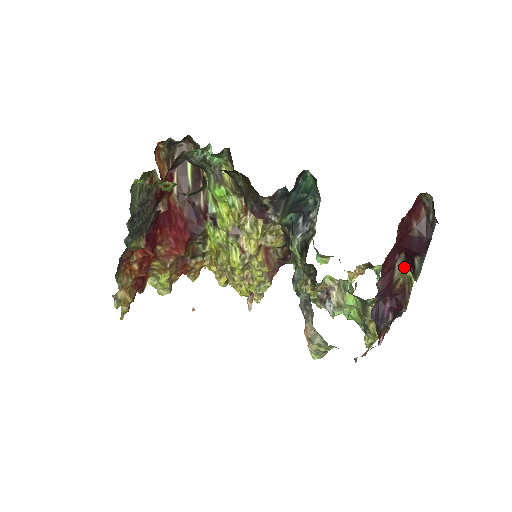
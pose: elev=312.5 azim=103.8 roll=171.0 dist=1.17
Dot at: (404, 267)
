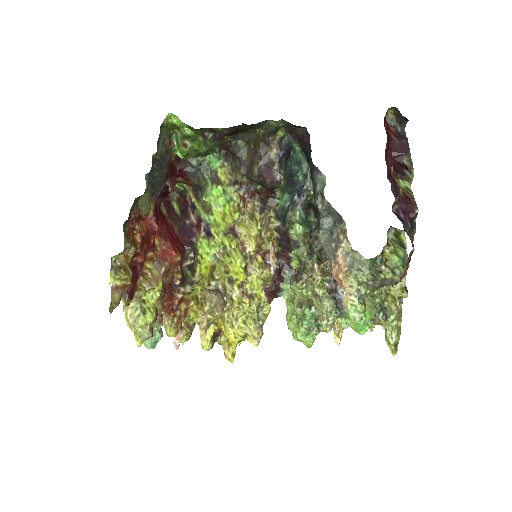
Dot at: (397, 181)
